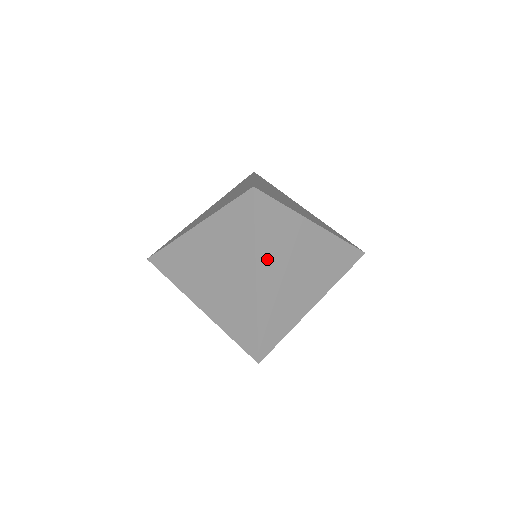
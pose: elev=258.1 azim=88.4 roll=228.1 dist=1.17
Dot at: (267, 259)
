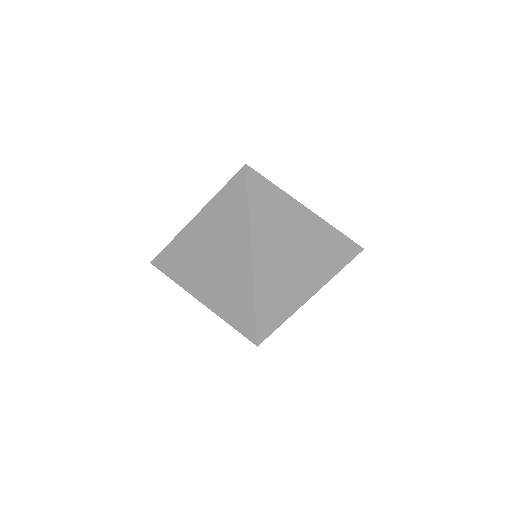
Dot at: (262, 236)
